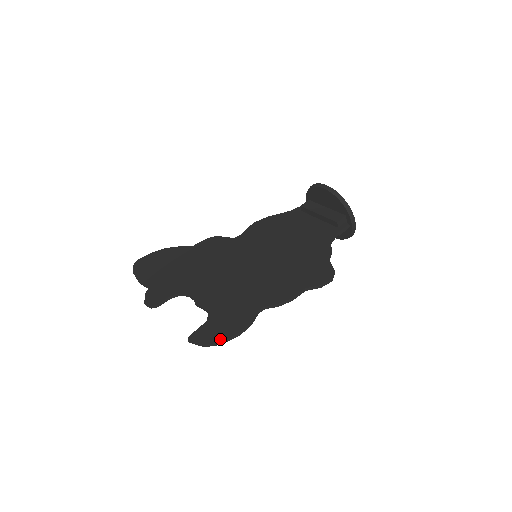
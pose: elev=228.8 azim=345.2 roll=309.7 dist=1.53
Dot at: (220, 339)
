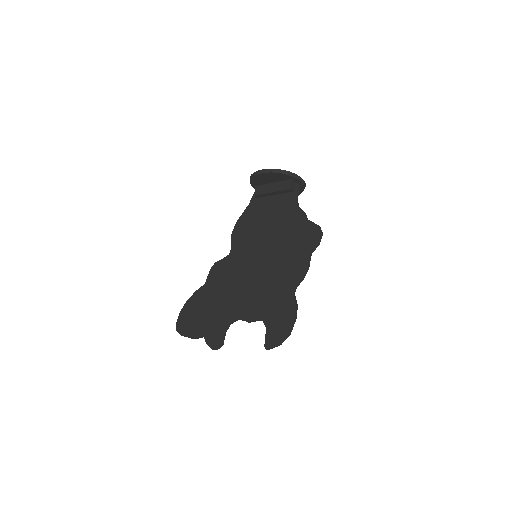
Dot at: (287, 332)
